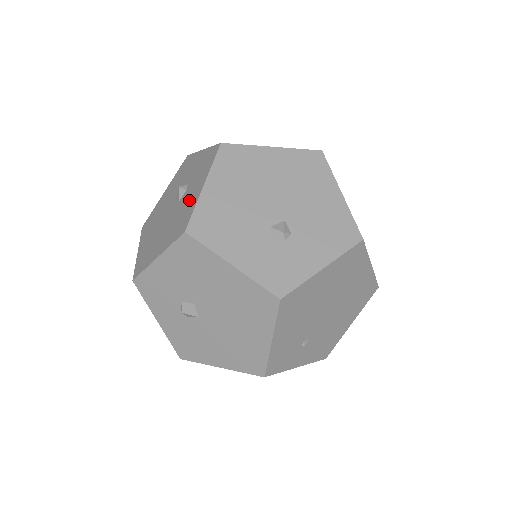
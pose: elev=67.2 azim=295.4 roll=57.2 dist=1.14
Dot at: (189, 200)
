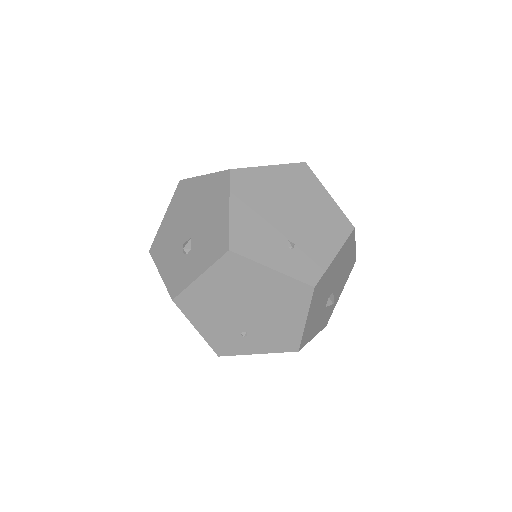
Dot at: occluded
